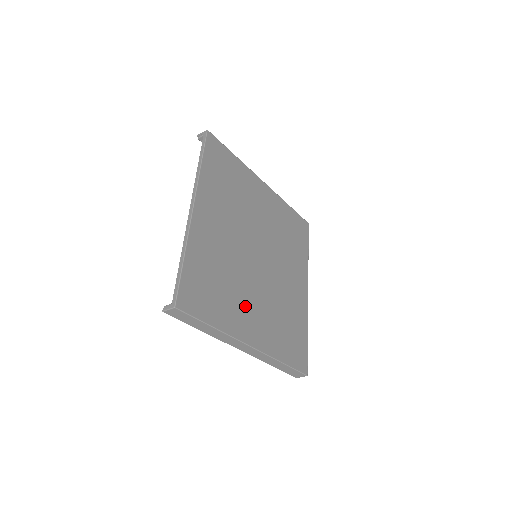
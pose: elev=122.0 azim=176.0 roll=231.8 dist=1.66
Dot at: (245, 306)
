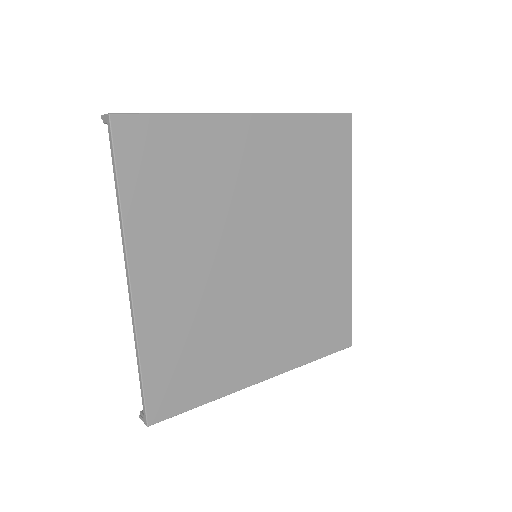
Dot at: (248, 343)
